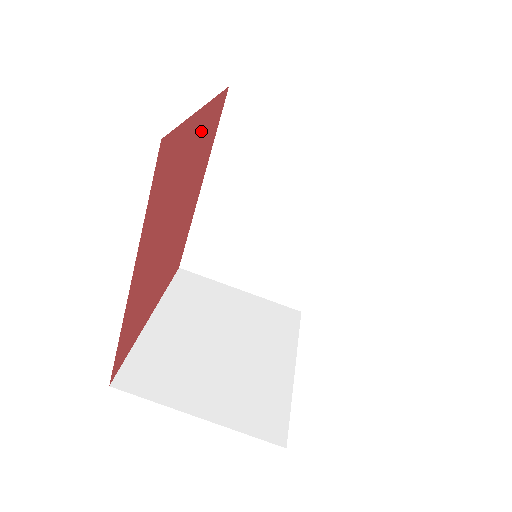
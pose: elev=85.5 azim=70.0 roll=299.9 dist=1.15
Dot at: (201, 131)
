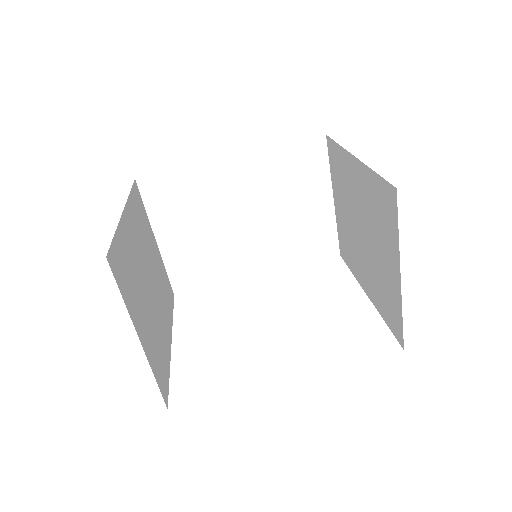
Dot at: occluded
